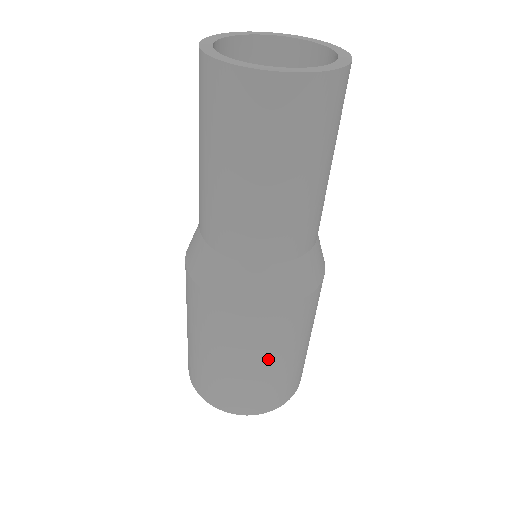
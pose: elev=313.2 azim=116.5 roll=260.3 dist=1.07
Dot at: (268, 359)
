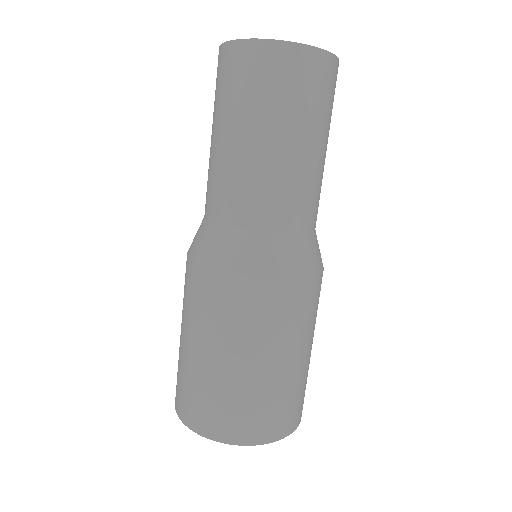
Dot at: (218, 347)
